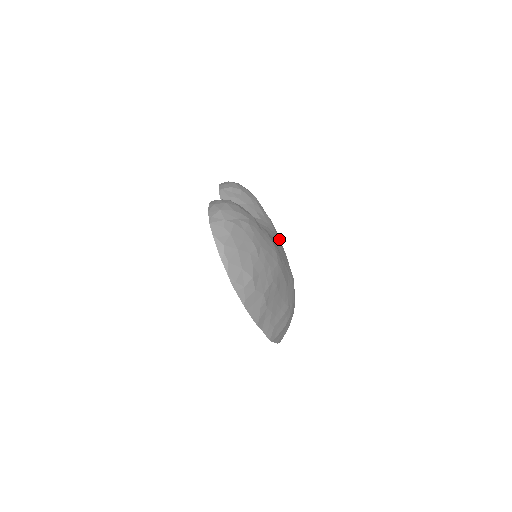
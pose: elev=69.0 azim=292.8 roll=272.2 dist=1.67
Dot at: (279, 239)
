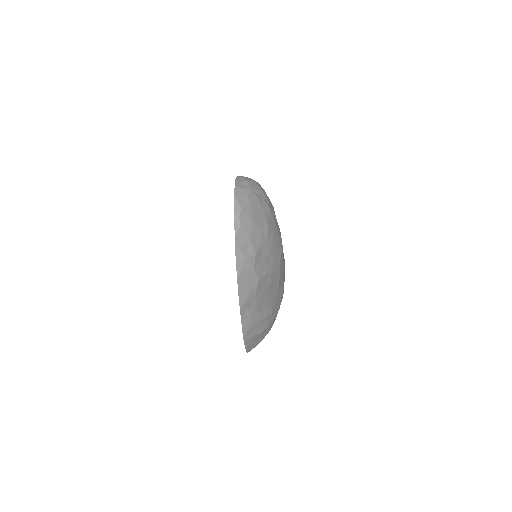
Dot at: occluded
